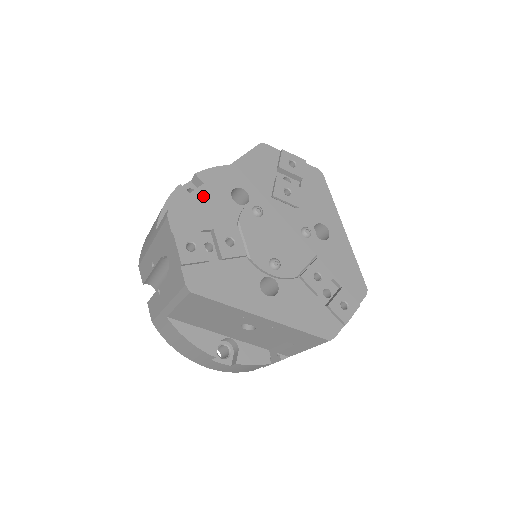
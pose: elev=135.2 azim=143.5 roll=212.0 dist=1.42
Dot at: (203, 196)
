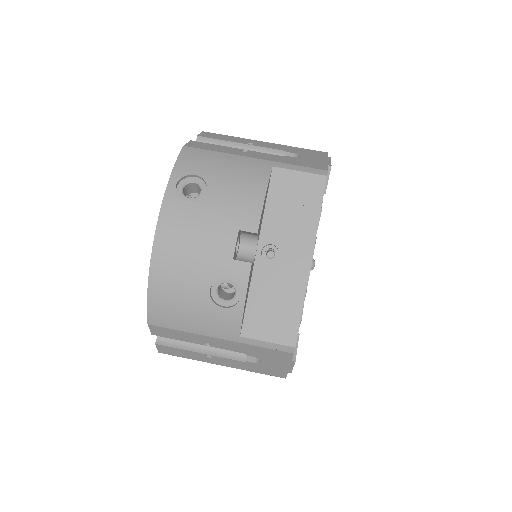
Dot at: occluded
